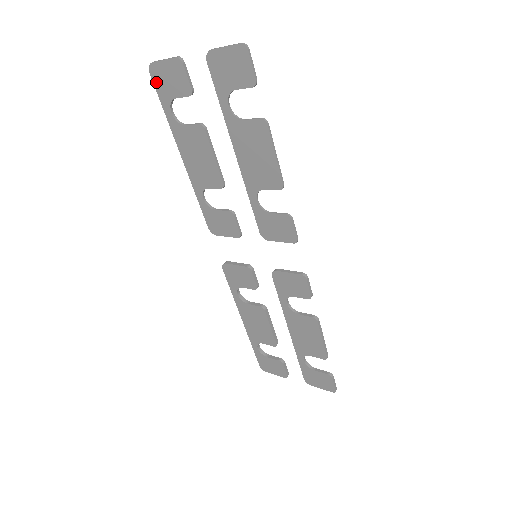
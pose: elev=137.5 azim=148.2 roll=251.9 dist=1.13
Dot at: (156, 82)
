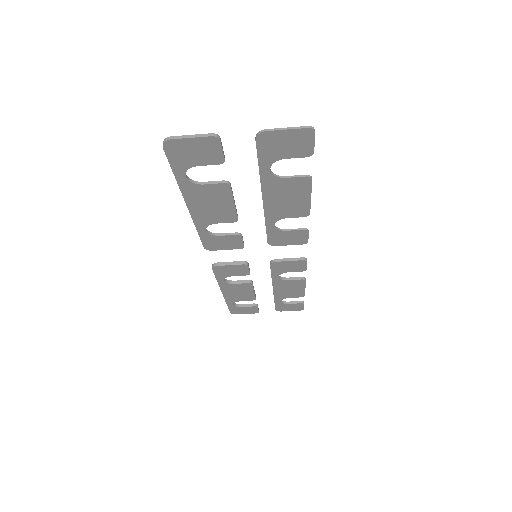
Dot at: (171, 154)
